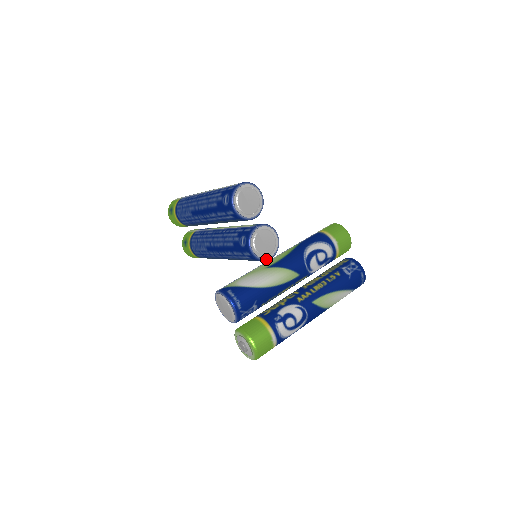
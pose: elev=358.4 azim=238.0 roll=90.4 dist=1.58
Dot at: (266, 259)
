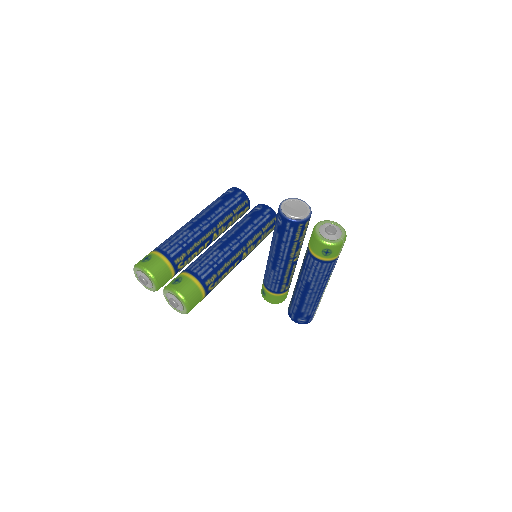
Dot at: occluded
